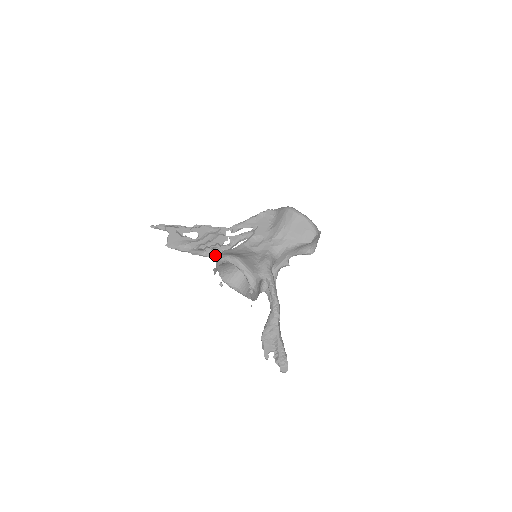
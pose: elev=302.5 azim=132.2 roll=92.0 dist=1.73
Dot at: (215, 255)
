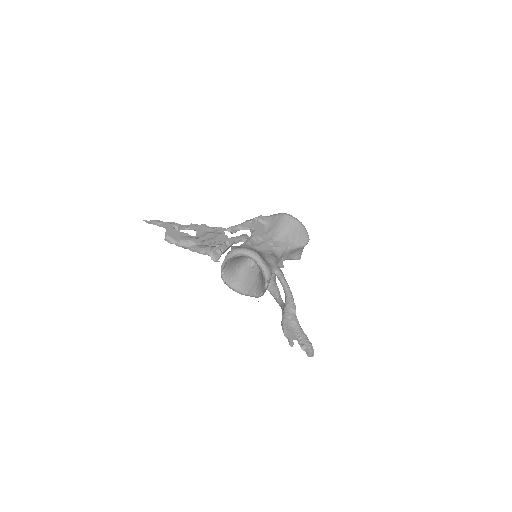
Dot at: (214, 254)
